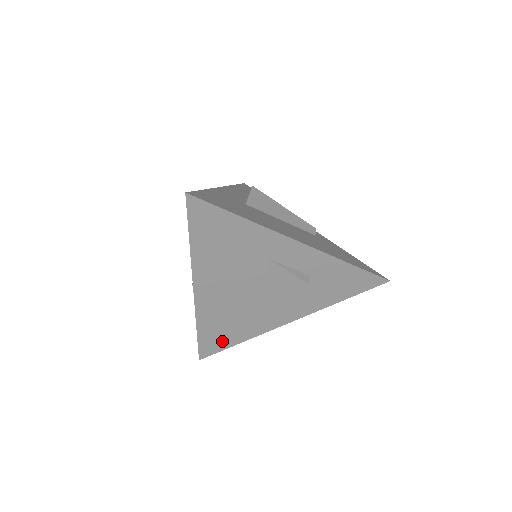
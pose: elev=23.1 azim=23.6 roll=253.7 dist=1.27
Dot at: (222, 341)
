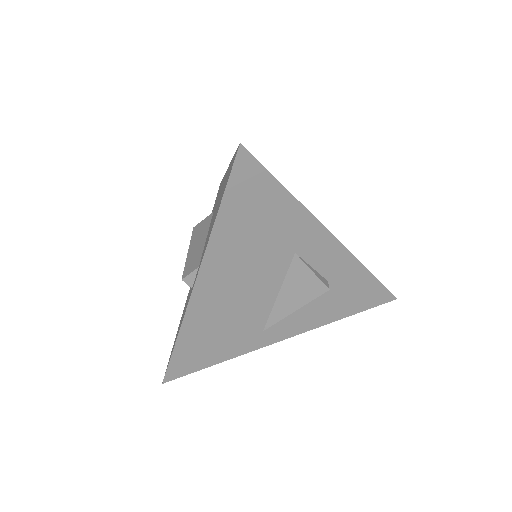
Dot at: (200, 358)
